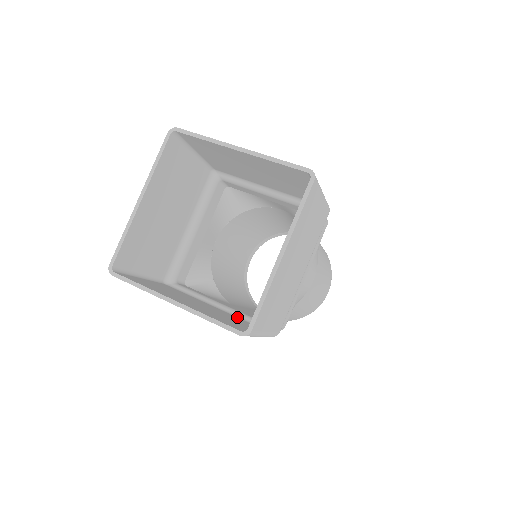
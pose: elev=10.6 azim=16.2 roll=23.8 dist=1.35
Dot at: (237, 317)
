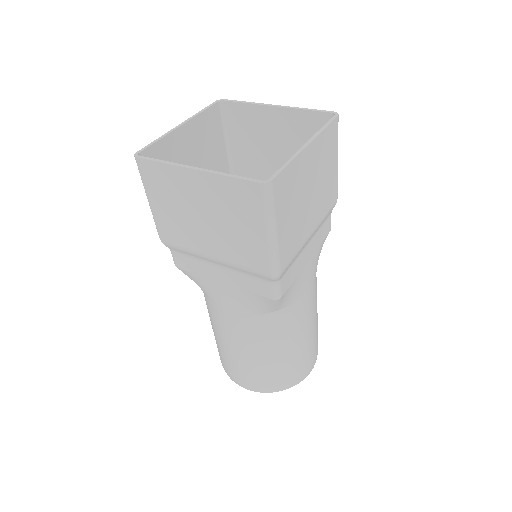
Dot at: (236, 261)
